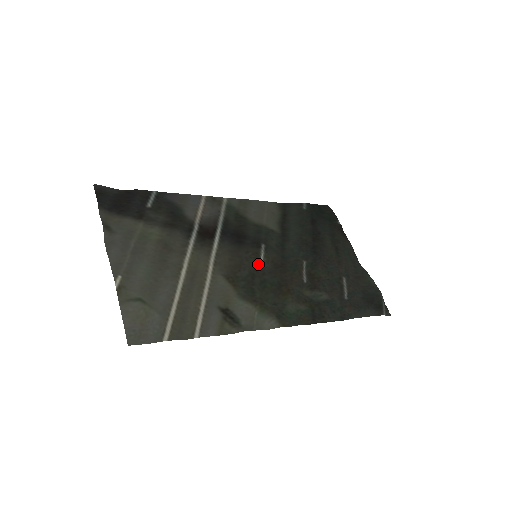
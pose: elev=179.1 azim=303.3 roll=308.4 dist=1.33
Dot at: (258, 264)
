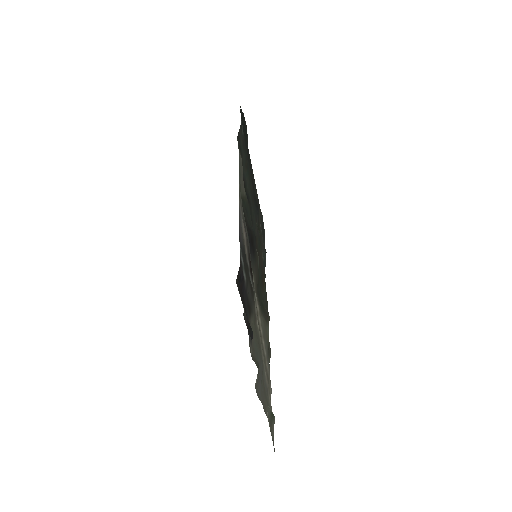
Dot at: (258, 266)
